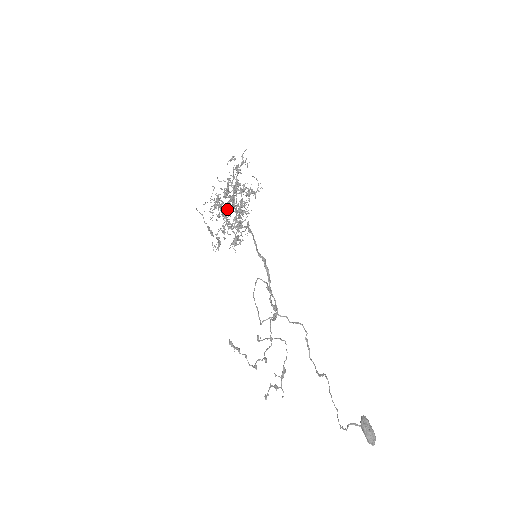
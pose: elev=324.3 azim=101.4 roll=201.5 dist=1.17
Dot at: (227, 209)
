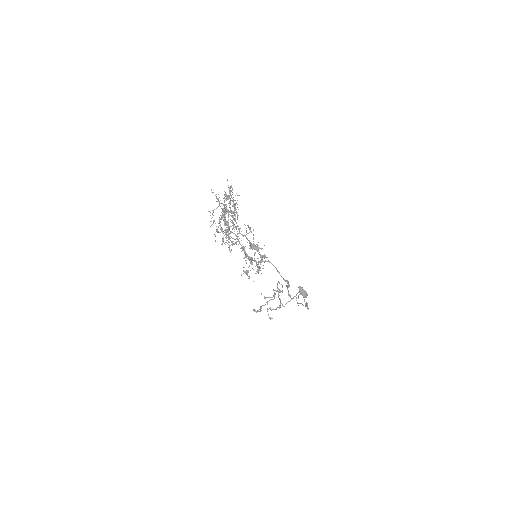
Dot at: (228, 231)
